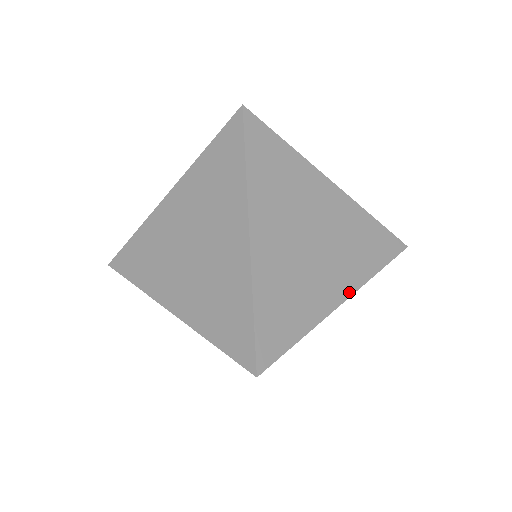
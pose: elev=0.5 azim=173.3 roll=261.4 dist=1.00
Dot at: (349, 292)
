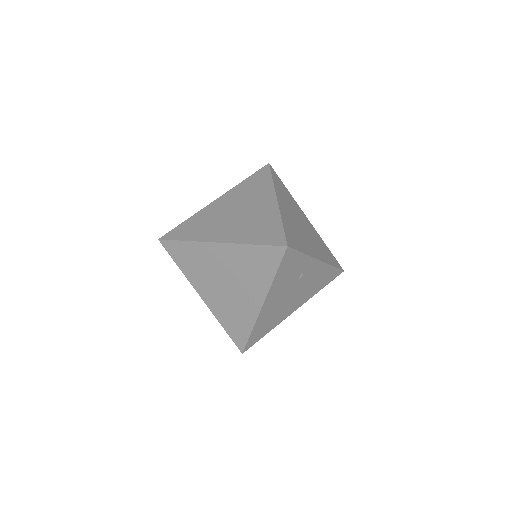
Dot at: (321, 259)
